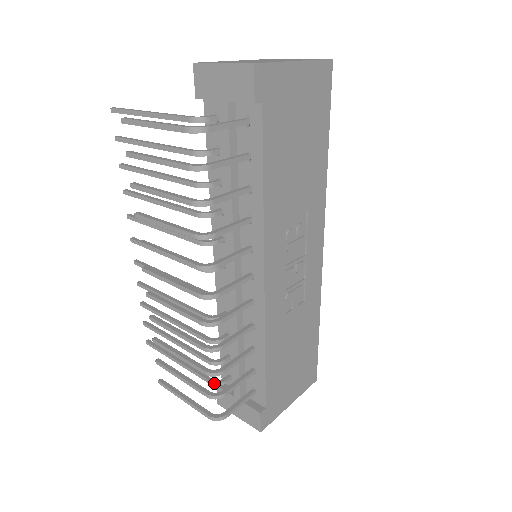
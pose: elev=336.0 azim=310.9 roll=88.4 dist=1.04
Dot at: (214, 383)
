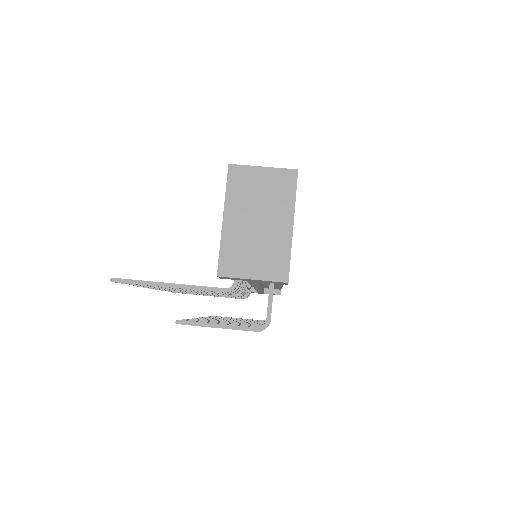
Dot at: occluded
